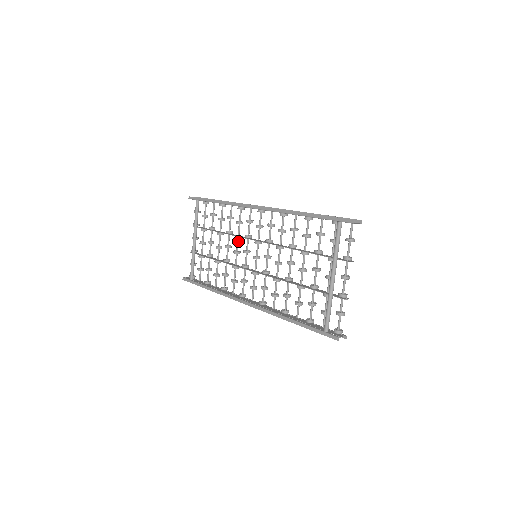
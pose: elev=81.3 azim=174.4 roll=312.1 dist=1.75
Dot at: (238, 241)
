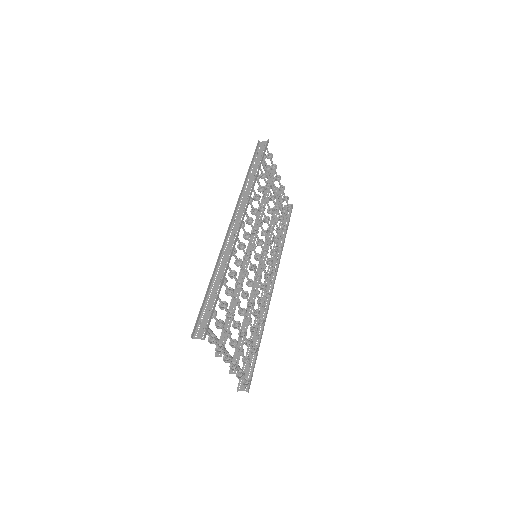
Dot at: (260, 225)
